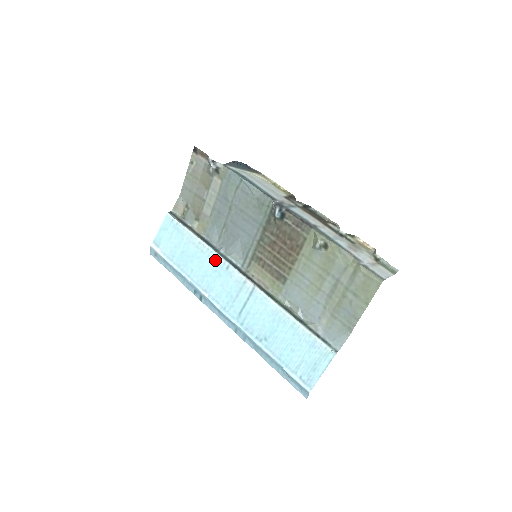
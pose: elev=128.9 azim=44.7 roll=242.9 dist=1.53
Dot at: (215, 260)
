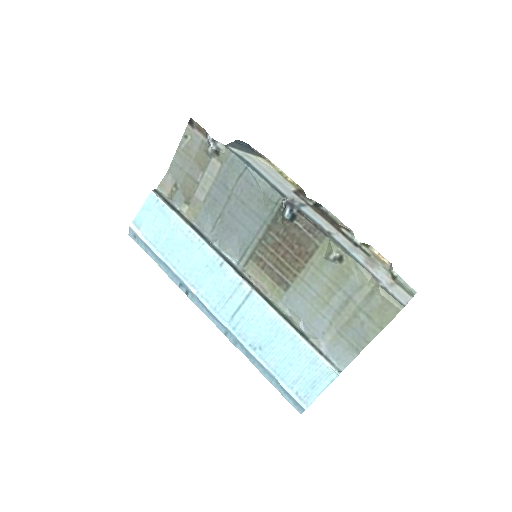
Dot at: (207, 254)
